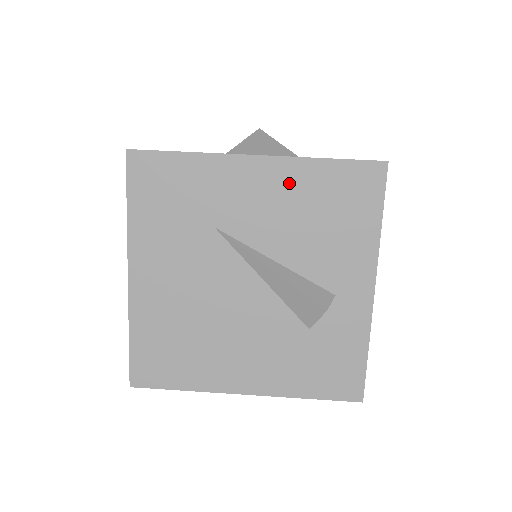
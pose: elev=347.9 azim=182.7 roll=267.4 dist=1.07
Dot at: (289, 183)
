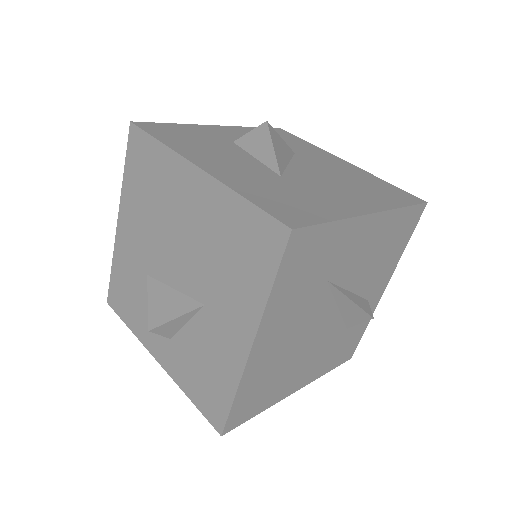
Dot at: (380, 231)
